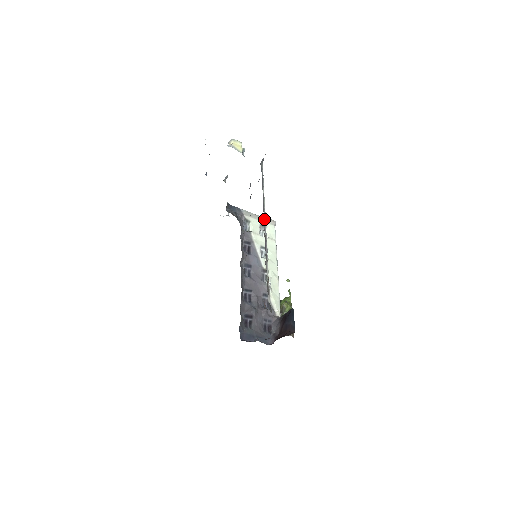
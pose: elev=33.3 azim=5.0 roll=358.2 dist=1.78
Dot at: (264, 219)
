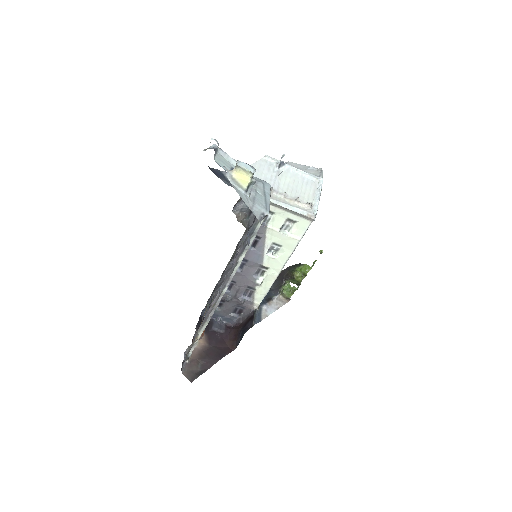
Dot at: (221, 291)
